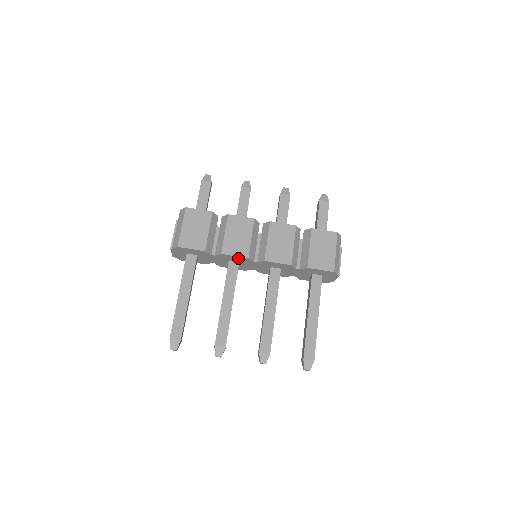
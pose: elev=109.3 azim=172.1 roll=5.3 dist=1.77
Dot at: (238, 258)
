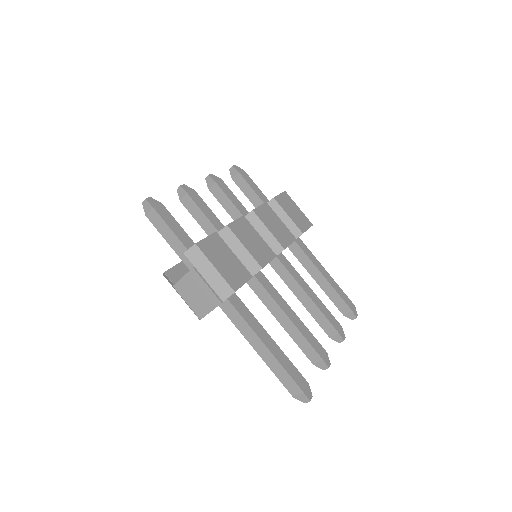
Dot at: occluded
